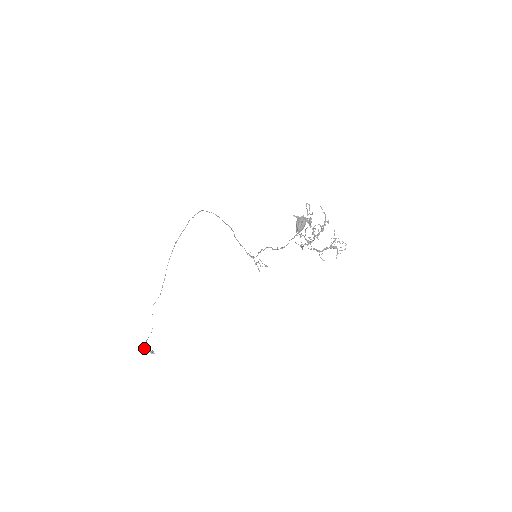
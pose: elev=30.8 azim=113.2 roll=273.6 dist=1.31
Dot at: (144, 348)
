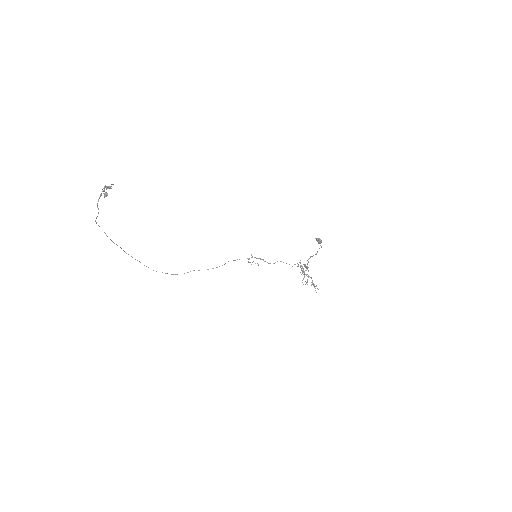
Dot at: (109, 187)
